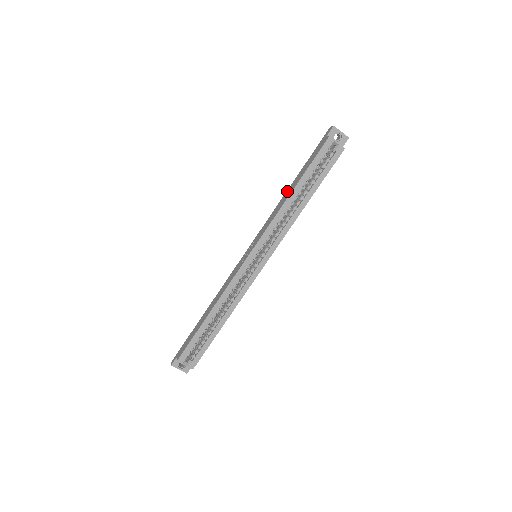
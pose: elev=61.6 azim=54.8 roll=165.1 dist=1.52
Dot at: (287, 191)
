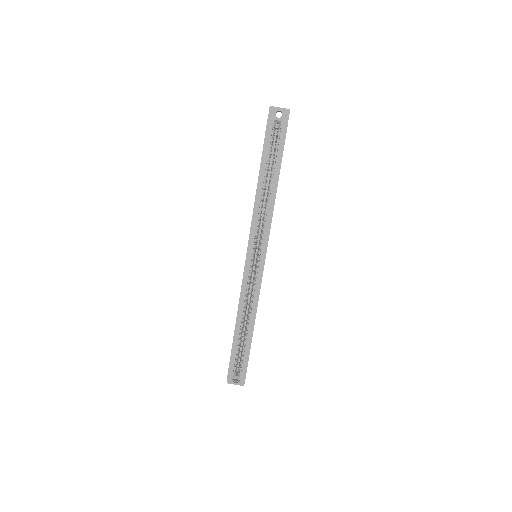
Dot at: occluded
